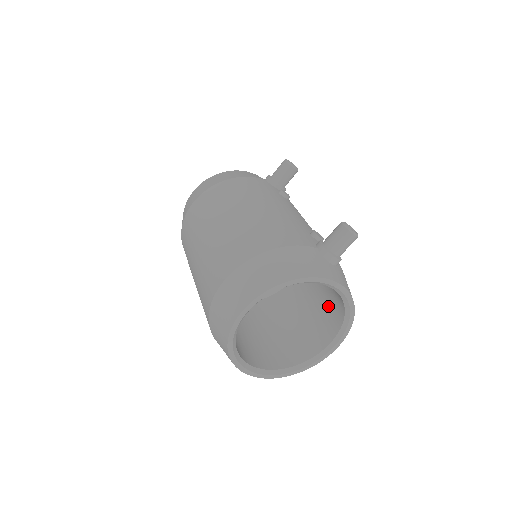
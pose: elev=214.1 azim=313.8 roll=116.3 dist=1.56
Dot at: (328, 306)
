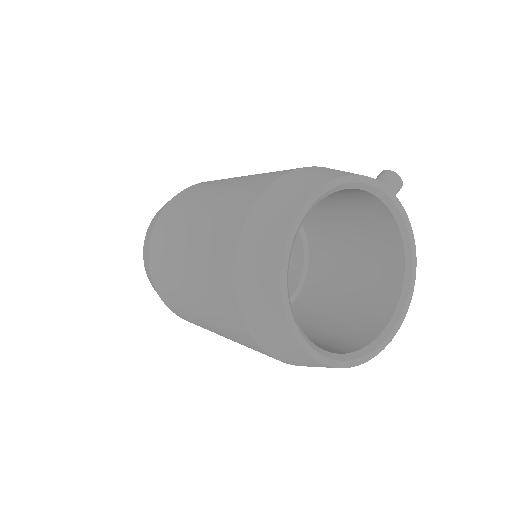
Dot at: (368, 289)
